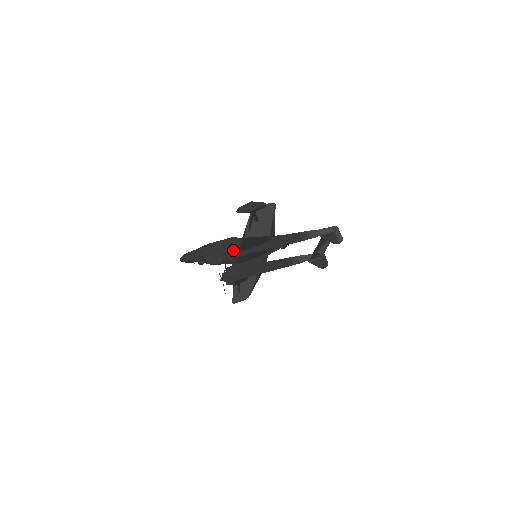
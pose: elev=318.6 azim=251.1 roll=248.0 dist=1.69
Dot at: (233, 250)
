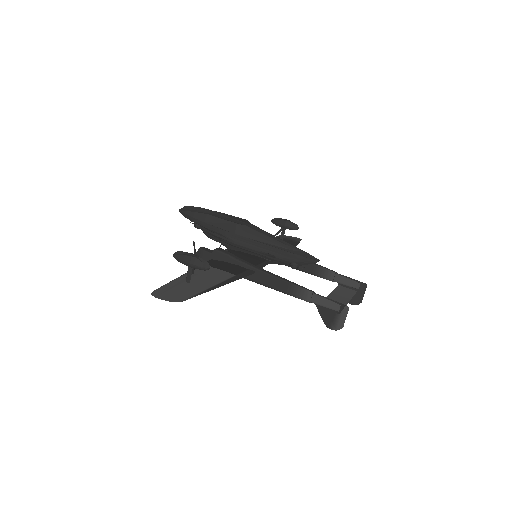
Dot at: (204, 256)
